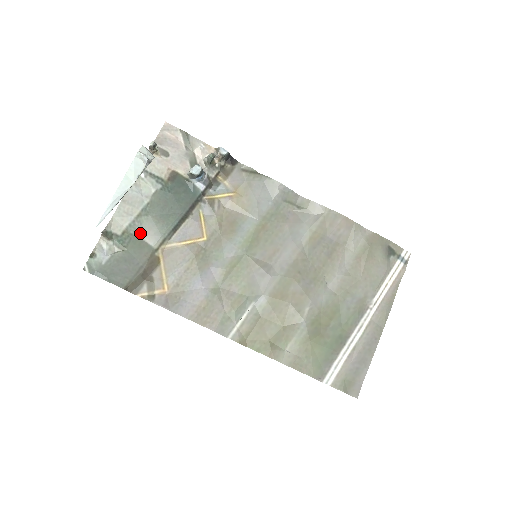
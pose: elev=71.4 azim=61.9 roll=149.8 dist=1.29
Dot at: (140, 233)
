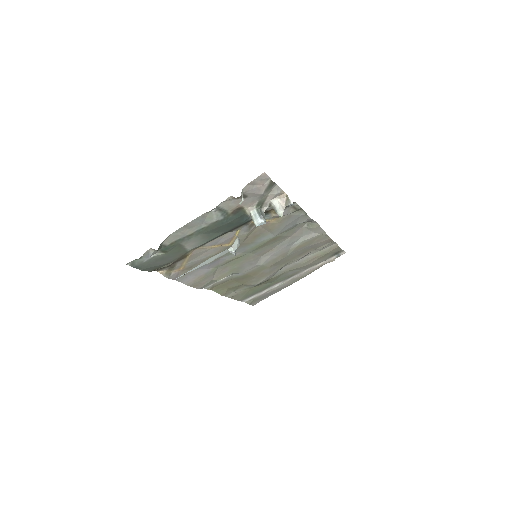
Dot at: (184, 243)
